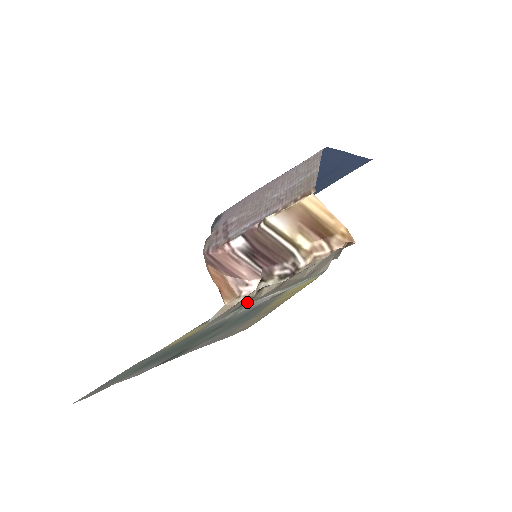
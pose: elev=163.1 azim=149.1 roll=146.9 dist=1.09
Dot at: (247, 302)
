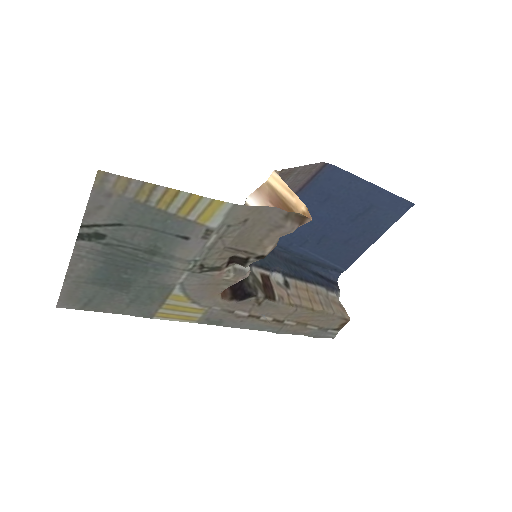
Dot at: (208, 263)
